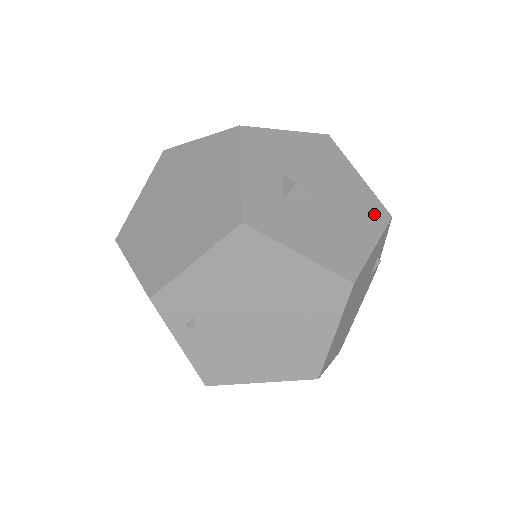
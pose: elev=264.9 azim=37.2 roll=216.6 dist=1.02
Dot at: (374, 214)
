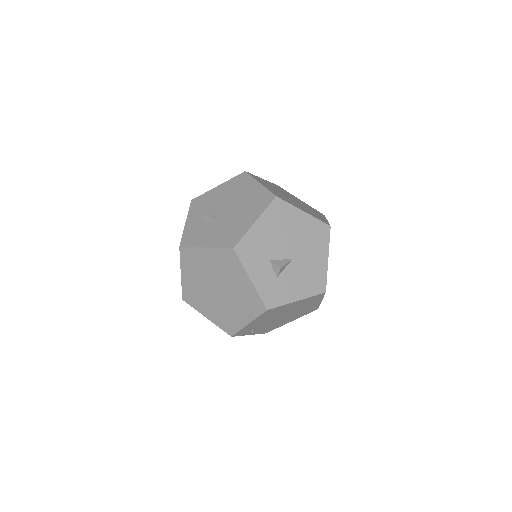
Dot at: (321, 235)
